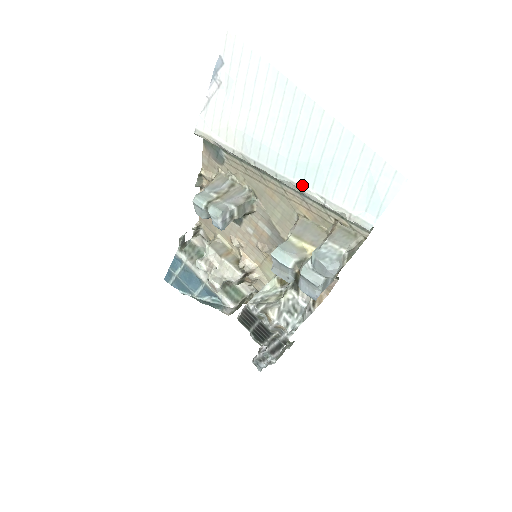
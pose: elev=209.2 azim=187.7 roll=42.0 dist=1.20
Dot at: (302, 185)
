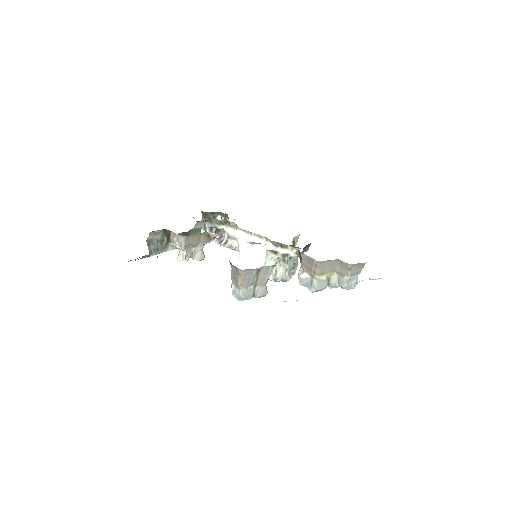
Dot at: occluded
